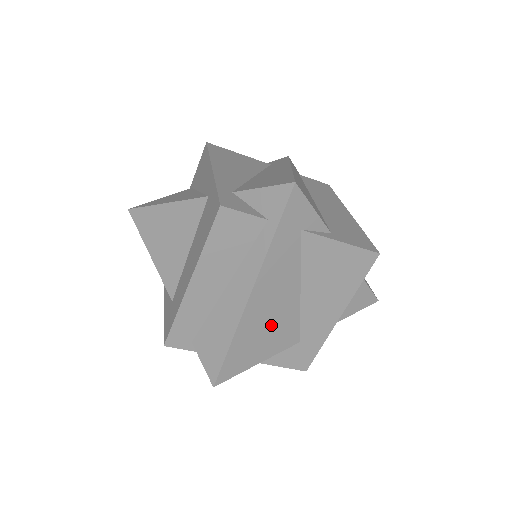
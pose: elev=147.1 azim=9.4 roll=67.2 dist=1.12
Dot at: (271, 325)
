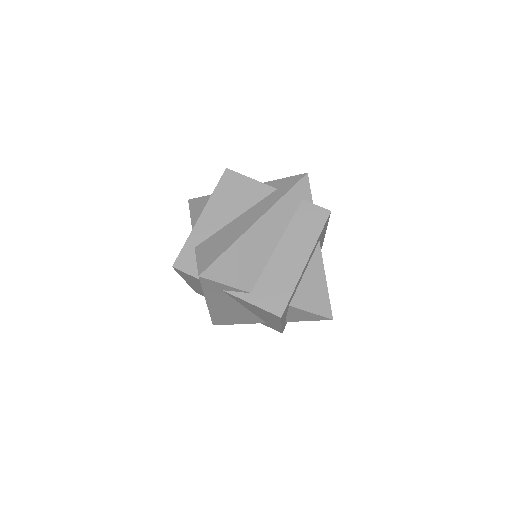
Dot at: (235, 315)
